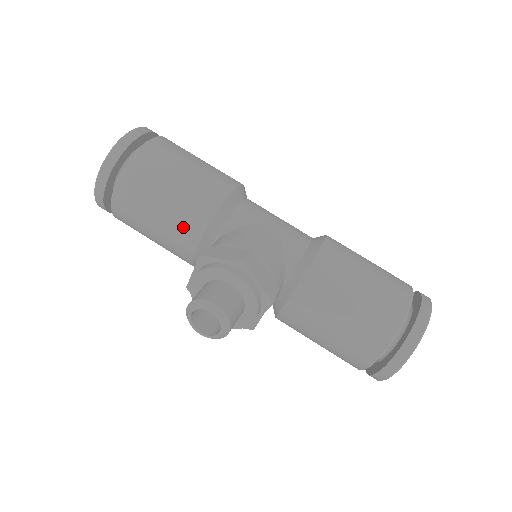
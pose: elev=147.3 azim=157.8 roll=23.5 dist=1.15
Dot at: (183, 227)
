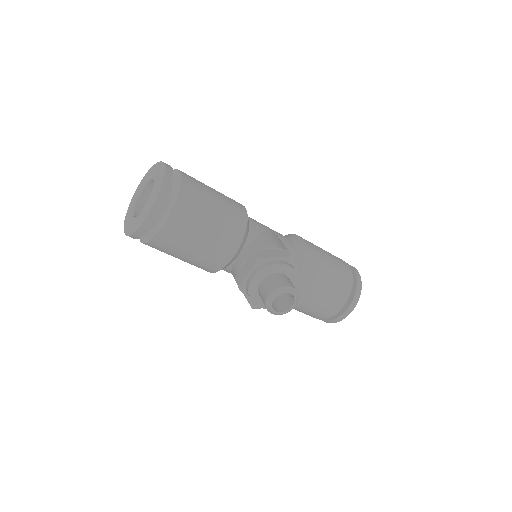
Dot at: (226, 240)
